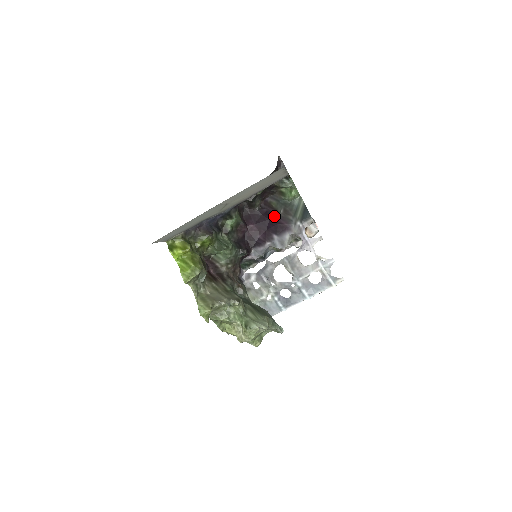
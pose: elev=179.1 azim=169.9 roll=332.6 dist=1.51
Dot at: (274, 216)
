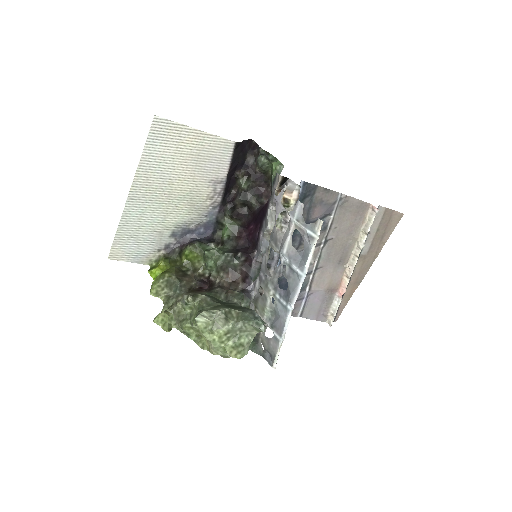
Dot at: occluded
